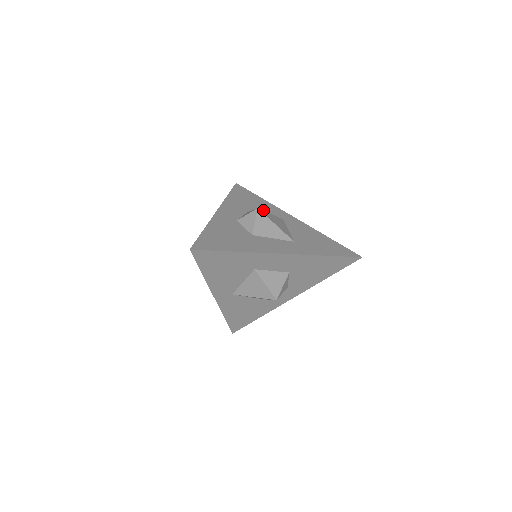
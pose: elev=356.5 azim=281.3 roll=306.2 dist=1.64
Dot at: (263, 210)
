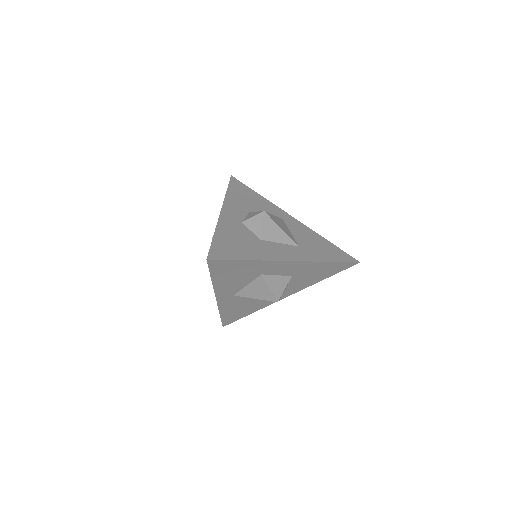
Dot at: (263, 209)
